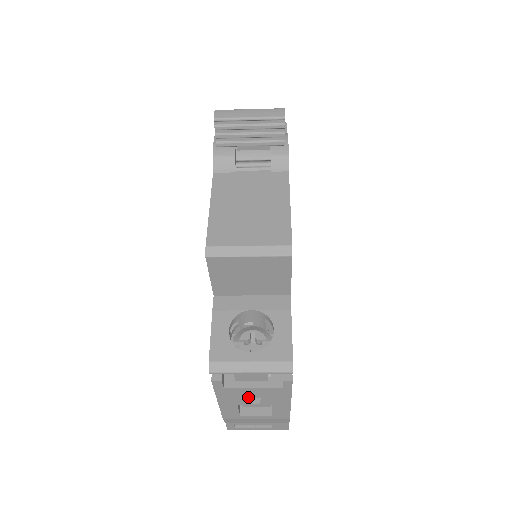
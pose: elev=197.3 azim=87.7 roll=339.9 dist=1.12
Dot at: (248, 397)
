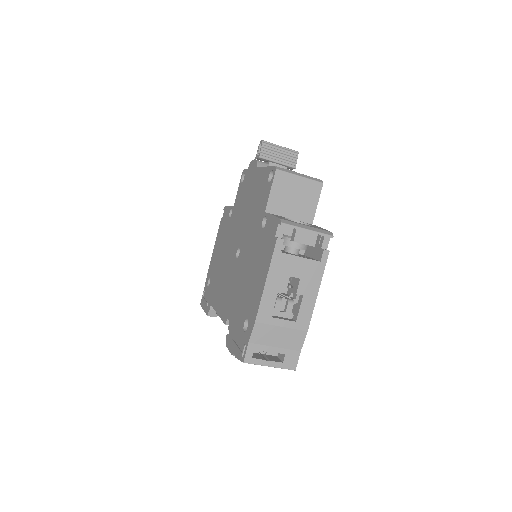
Dot at: (291, 275)
